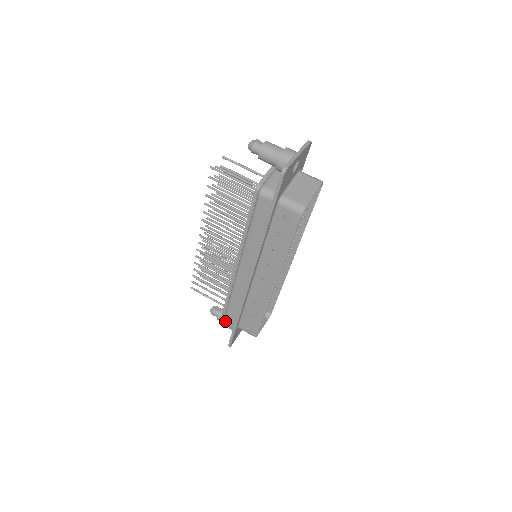
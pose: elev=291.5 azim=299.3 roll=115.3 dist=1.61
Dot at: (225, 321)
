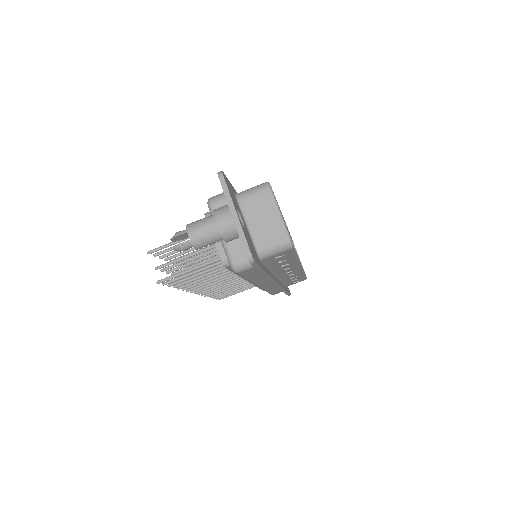
Dot at: occluded
